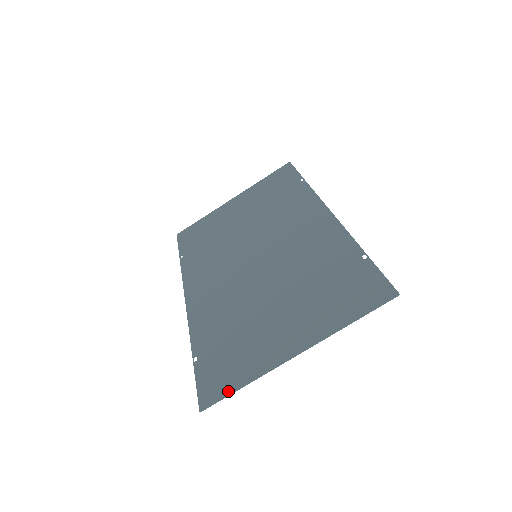
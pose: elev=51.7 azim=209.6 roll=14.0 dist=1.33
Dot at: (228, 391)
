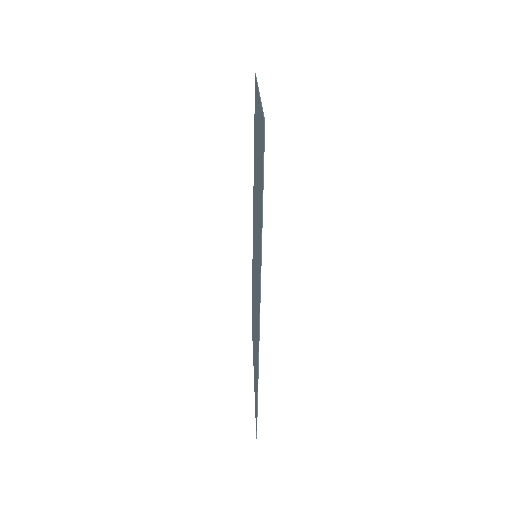
Dot at: occluded
